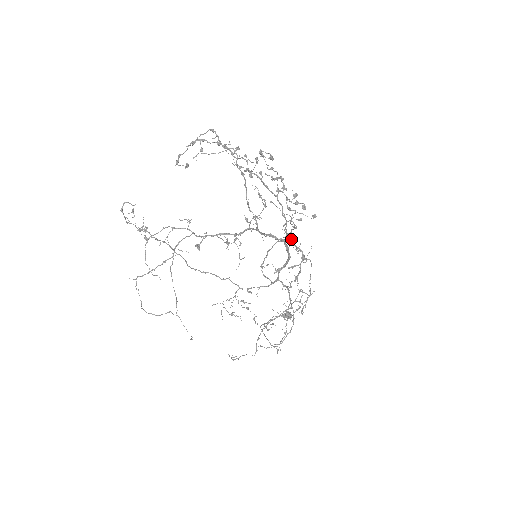
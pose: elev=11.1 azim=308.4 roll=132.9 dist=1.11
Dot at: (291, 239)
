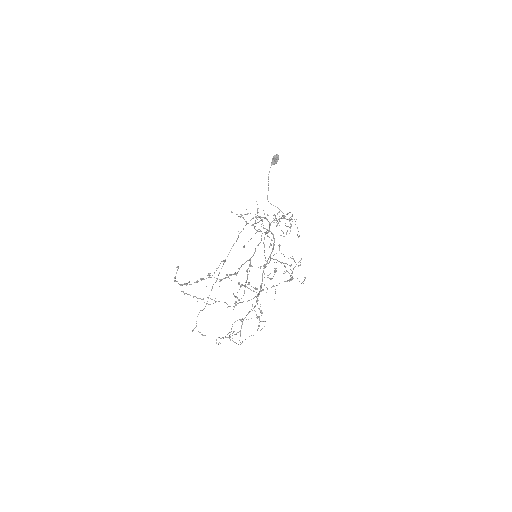
Dot at: occluded
